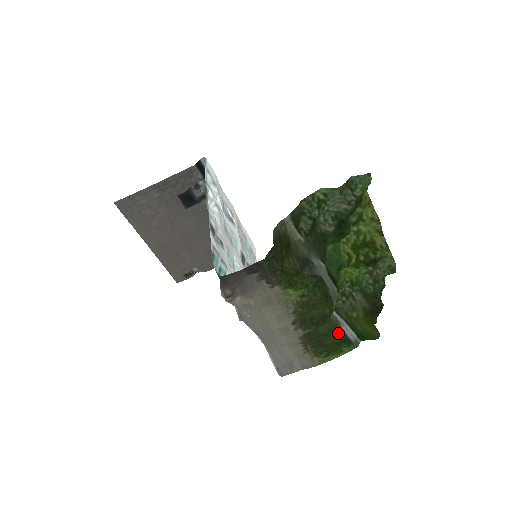
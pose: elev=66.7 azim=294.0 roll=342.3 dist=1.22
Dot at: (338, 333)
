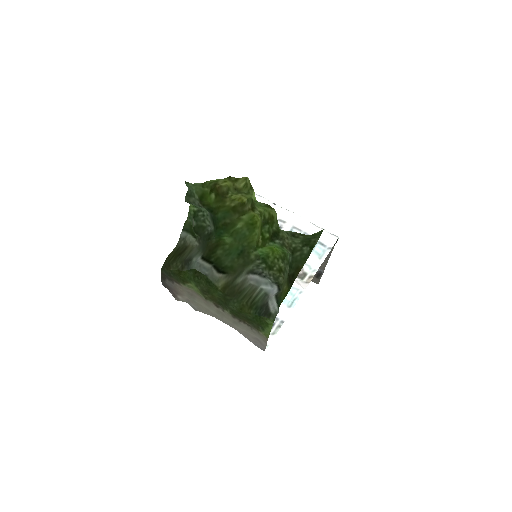
Dot at: (257, 308)
